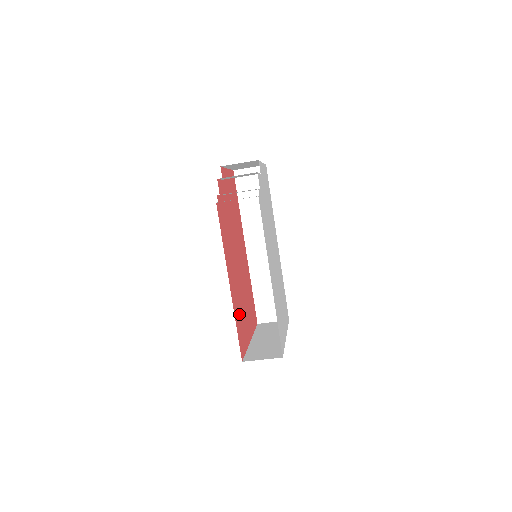
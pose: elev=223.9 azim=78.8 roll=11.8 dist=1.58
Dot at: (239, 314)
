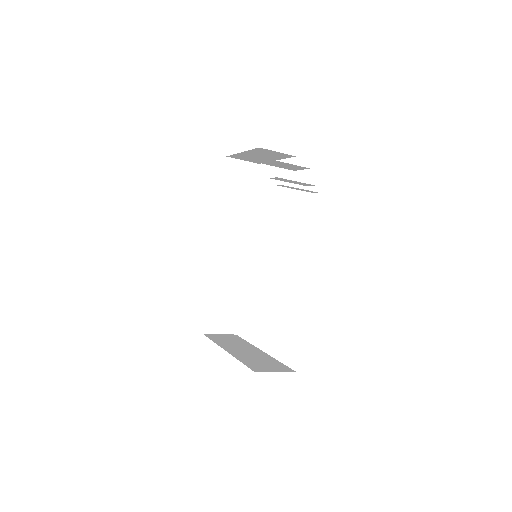
Dot at: occluded
